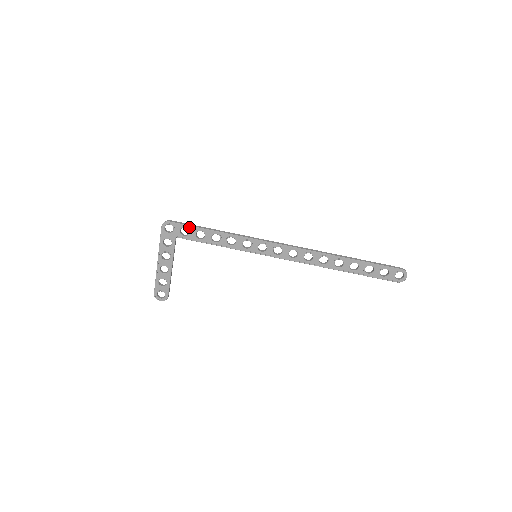
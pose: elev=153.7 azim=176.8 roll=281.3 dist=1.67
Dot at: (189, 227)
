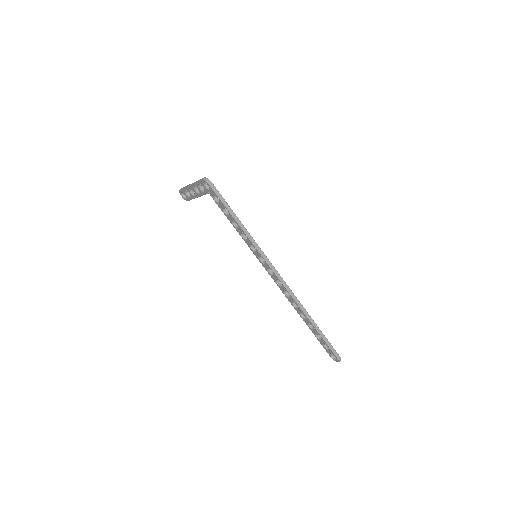
Dot at: (221, 201)
